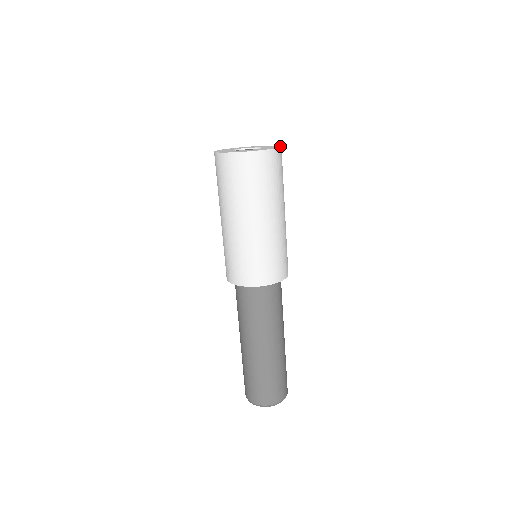
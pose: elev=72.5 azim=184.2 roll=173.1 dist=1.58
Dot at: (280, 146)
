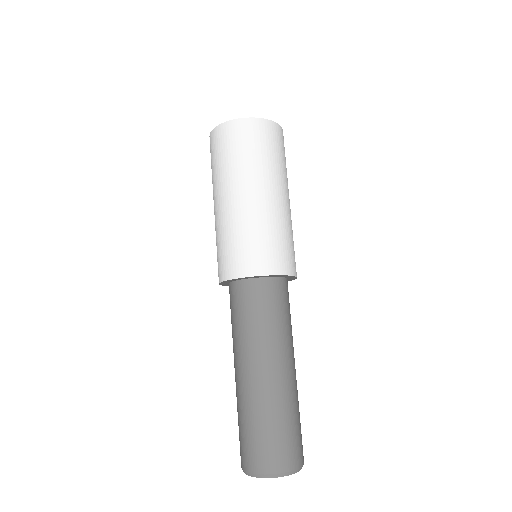
Dot at: (269, 120)
